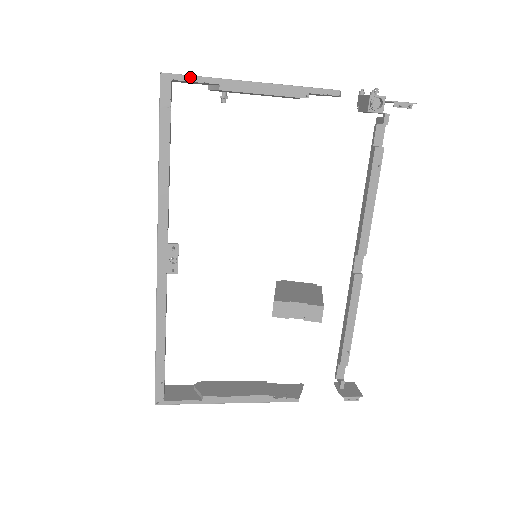
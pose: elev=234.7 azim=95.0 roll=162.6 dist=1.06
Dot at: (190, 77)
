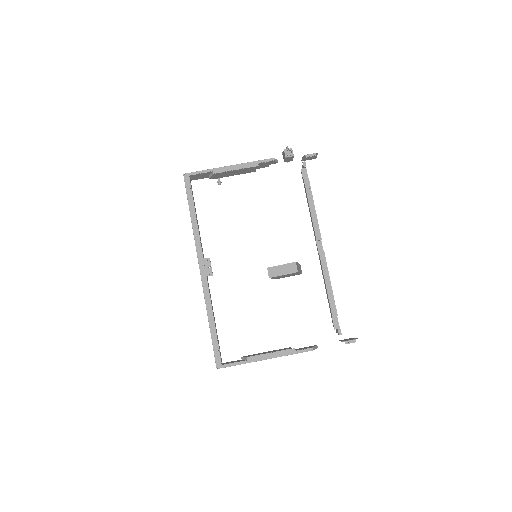
Dot at: (198, 172)
